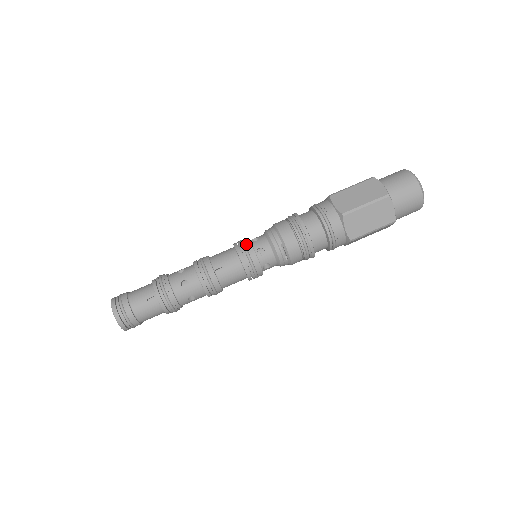
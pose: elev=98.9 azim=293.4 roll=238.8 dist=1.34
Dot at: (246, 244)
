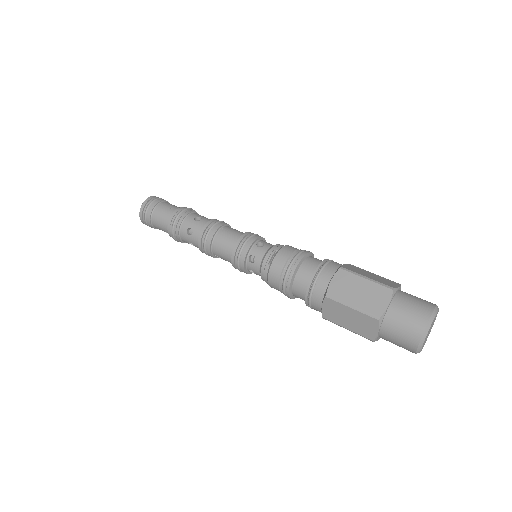
Dot at: occluded
